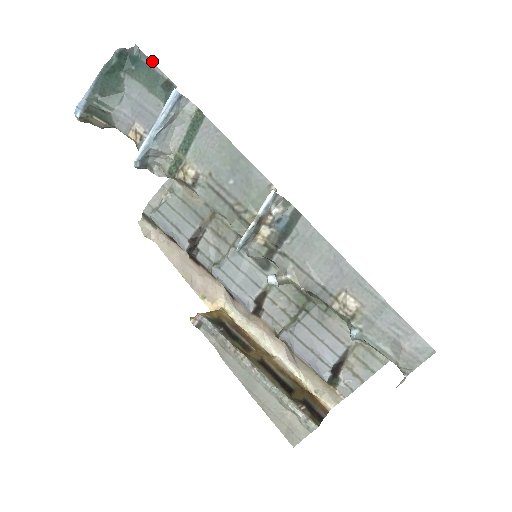
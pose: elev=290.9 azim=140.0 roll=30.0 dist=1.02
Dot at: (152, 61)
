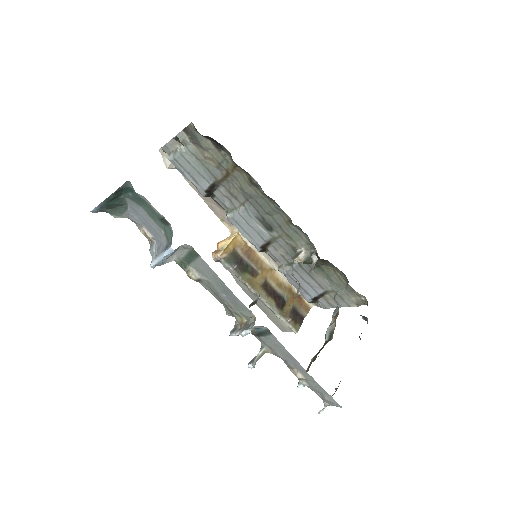
Dot at: (146, 199)
